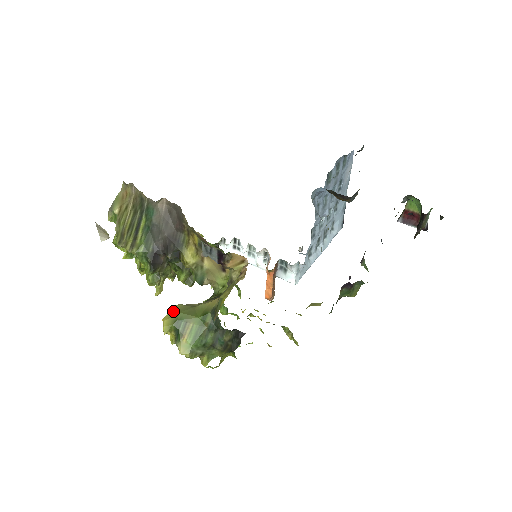
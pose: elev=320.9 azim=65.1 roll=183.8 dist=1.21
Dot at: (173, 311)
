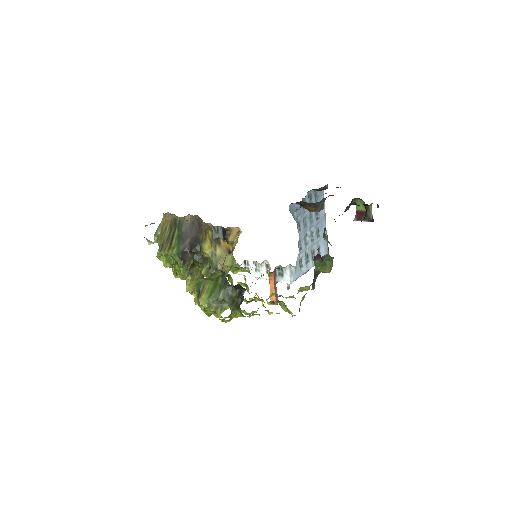
Dot at: (196, 280)
